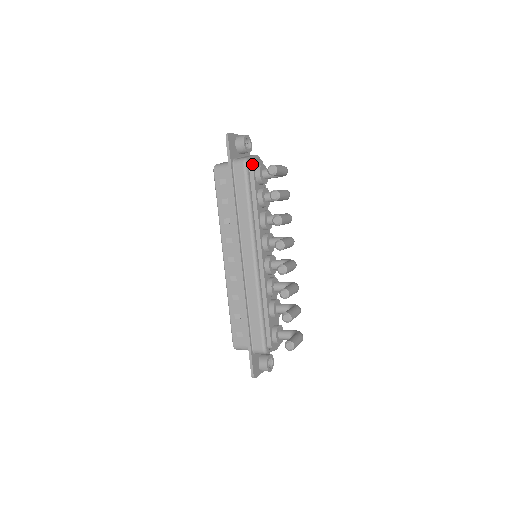
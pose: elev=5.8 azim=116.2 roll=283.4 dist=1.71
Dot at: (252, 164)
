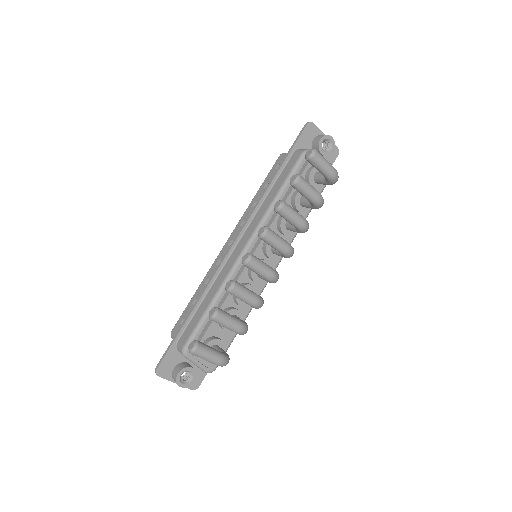
Dot at: occluded
